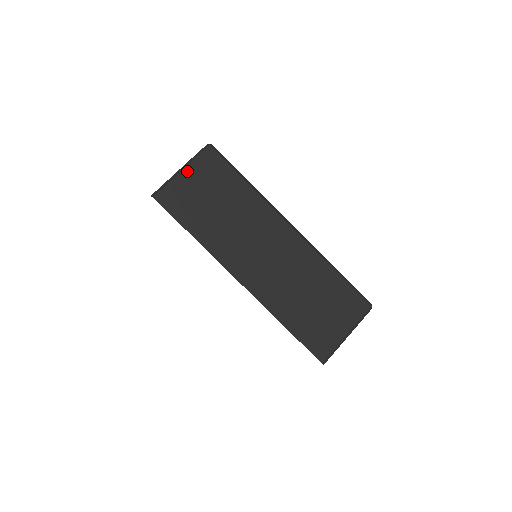
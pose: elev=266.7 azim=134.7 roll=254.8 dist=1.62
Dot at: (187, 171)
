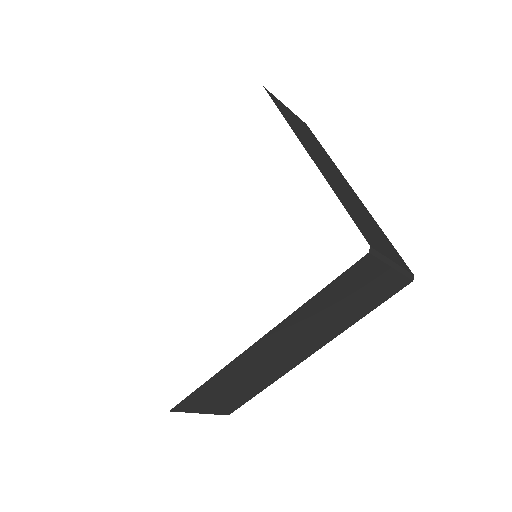
Dot at: (289, 110)
